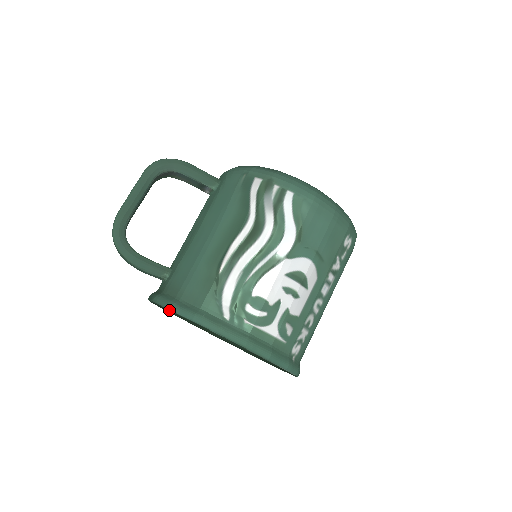
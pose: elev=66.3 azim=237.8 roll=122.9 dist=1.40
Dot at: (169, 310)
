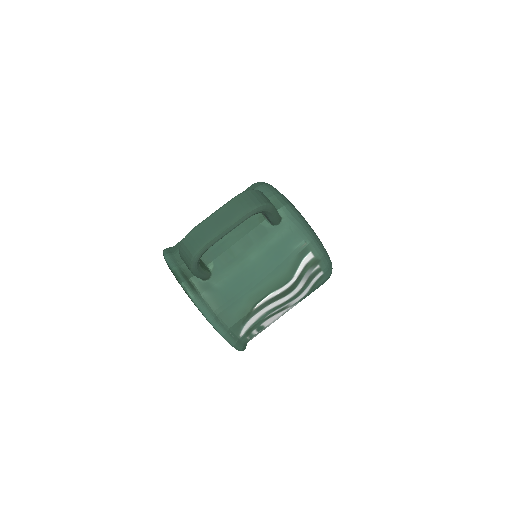
Dot at: (207, 320)
